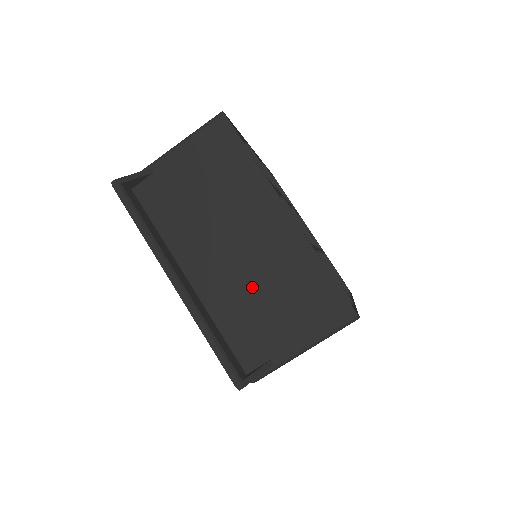
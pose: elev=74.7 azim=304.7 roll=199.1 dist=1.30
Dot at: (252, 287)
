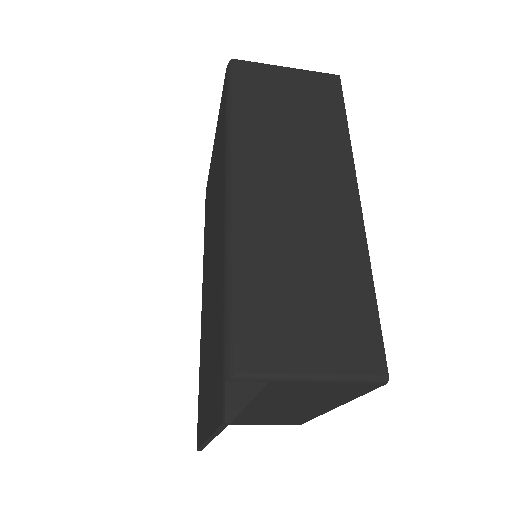
Dot at: (257, 415)
